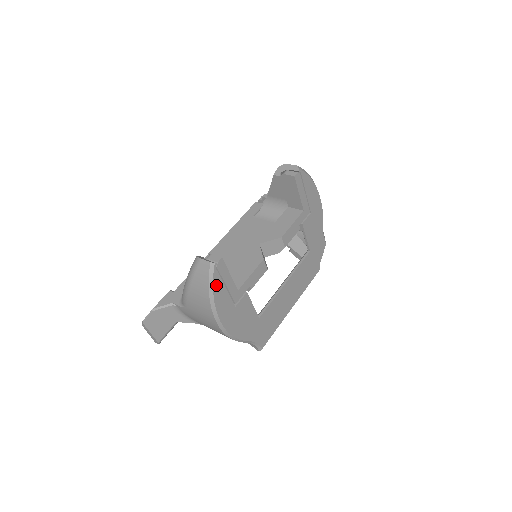
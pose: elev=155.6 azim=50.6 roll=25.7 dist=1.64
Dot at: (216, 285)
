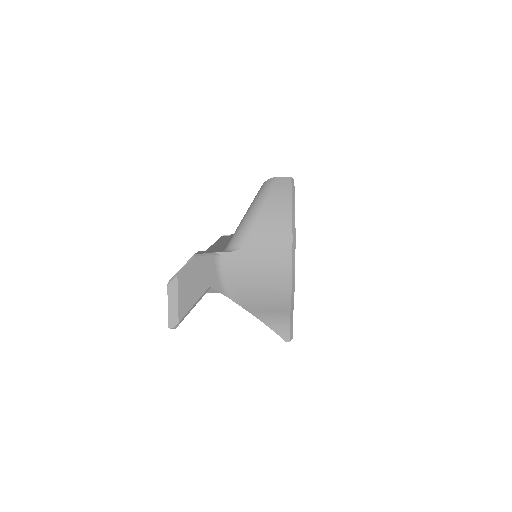
Dot at: (294, 203)
